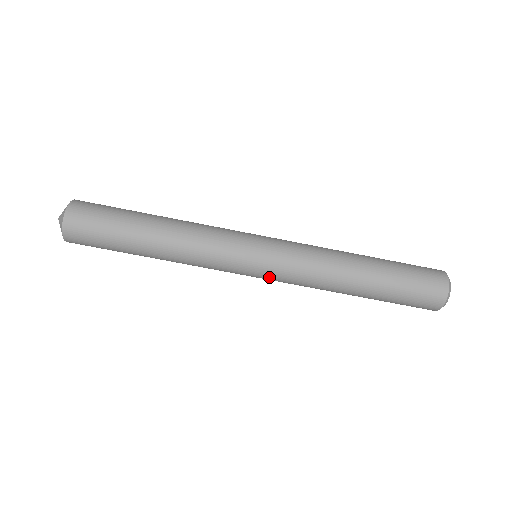
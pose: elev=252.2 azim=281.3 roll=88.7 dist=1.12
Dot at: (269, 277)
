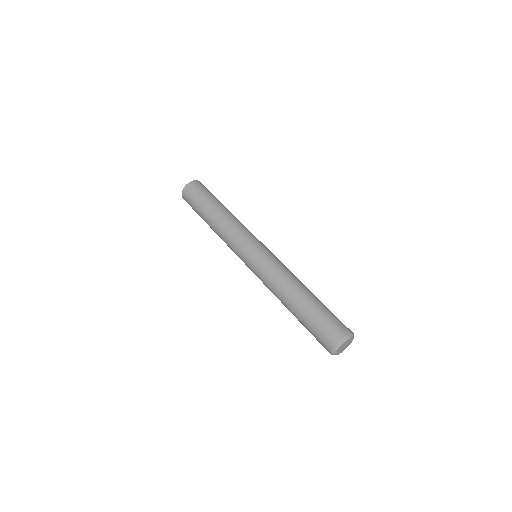
Dot at: (252, 267)
